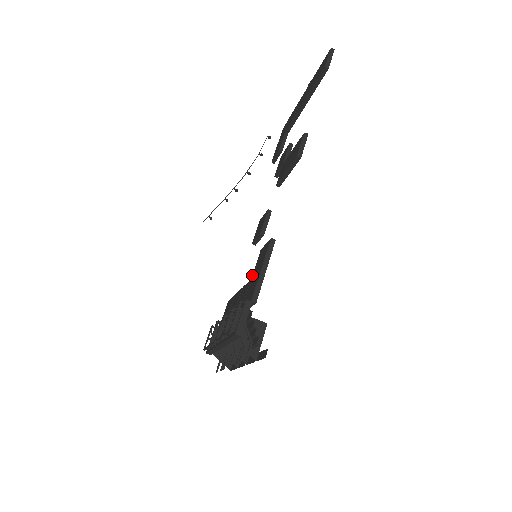
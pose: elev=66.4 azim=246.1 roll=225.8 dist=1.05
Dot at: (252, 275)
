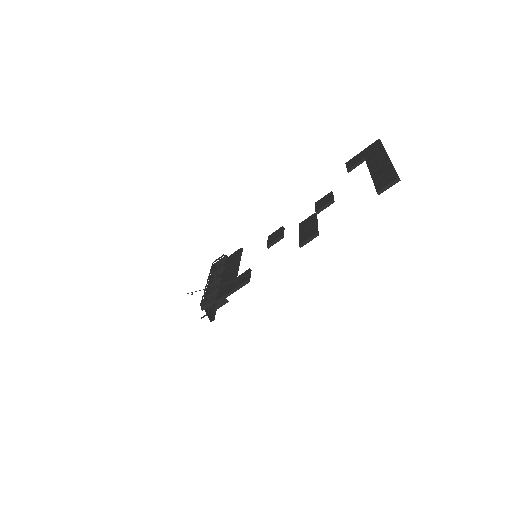
Dot at: (236, 278)
